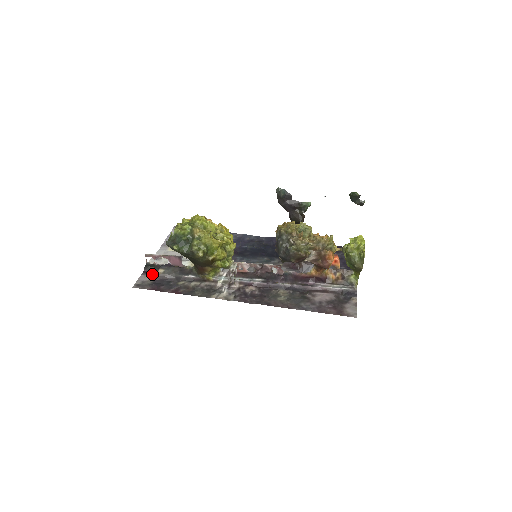
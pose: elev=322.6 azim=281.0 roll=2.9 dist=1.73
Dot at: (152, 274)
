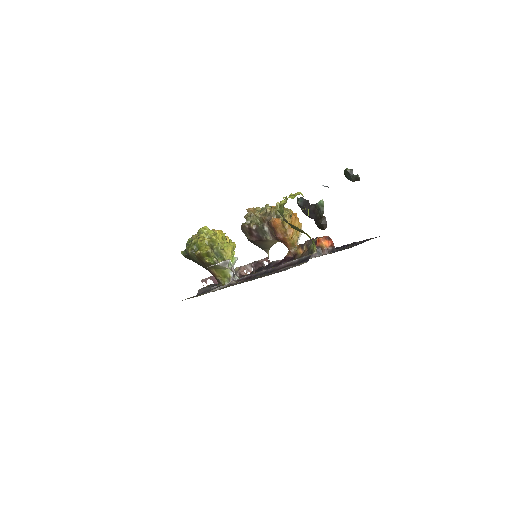
Dot at: occluded
